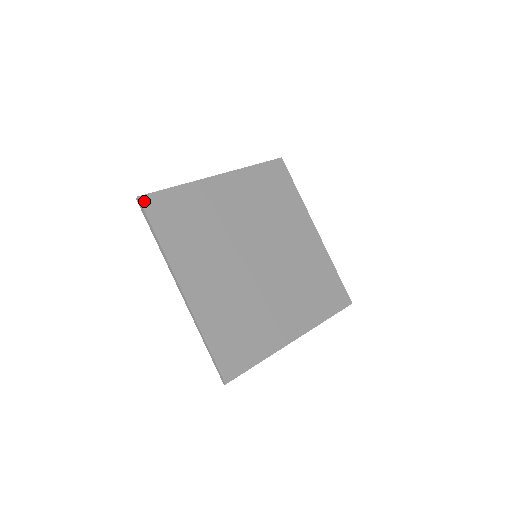
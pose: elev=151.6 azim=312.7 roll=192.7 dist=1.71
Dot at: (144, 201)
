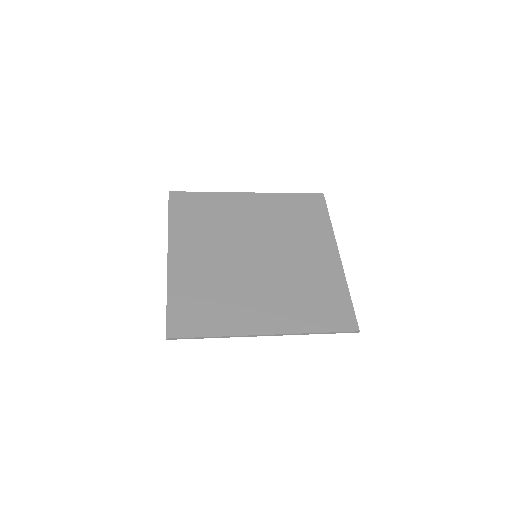
Dot at: (172, 195)
